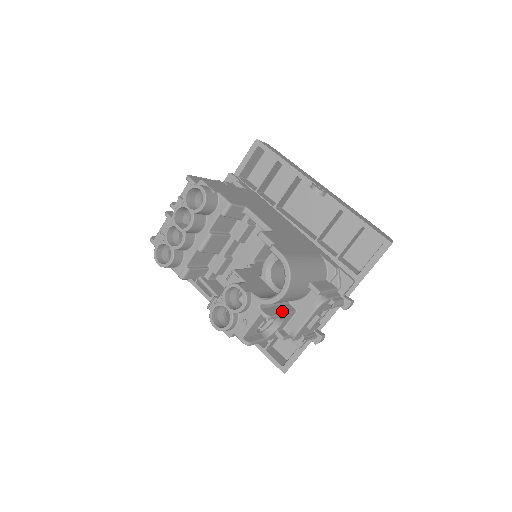
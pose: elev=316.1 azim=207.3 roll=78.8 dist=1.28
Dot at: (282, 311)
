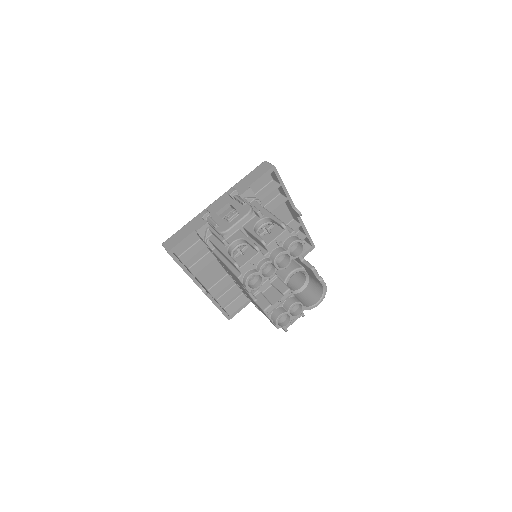
Dot at: occluded
